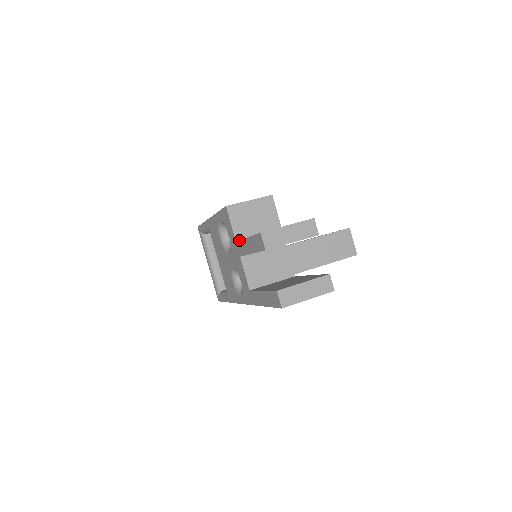
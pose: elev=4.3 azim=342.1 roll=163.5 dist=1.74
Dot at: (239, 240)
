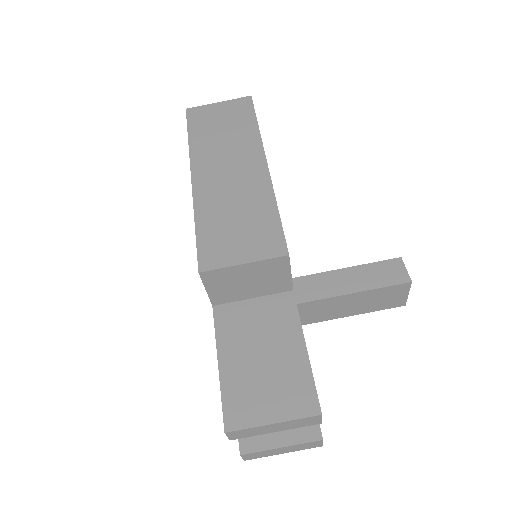
Dot at: occluded
